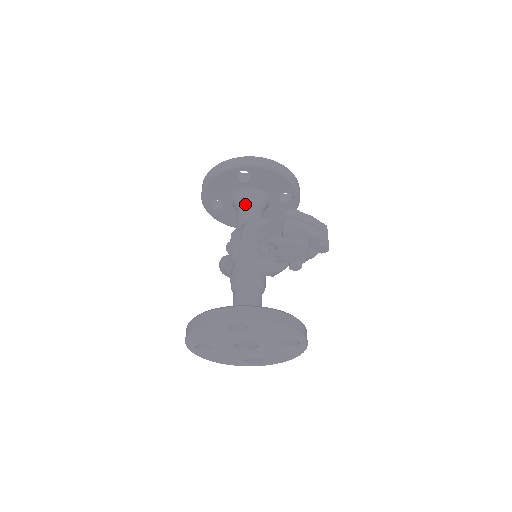
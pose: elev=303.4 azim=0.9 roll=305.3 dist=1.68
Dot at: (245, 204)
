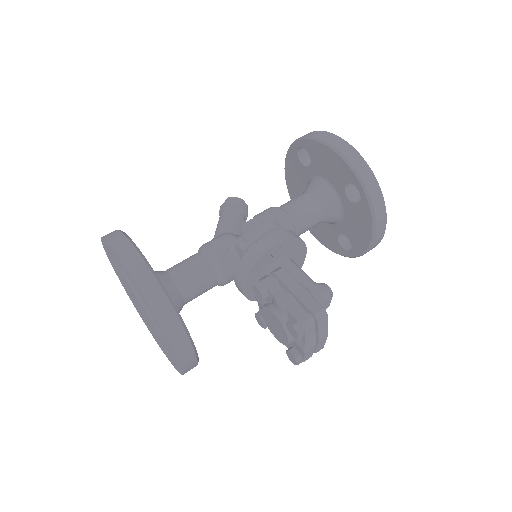
Dot at: (318, 203)
